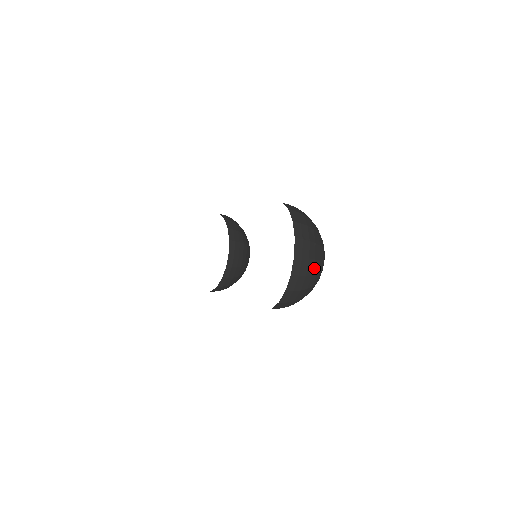
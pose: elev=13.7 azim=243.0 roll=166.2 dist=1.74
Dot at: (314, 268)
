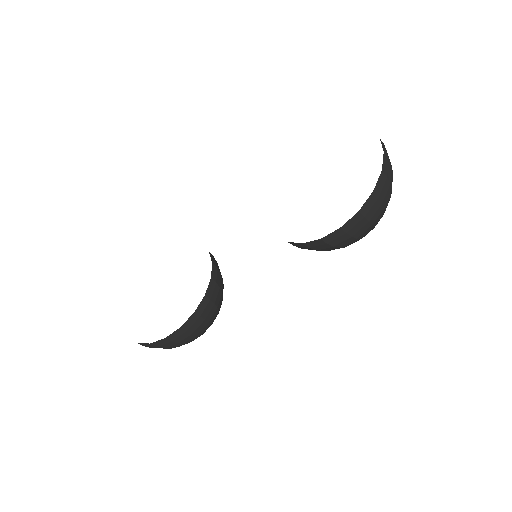
Dot at: occluded
